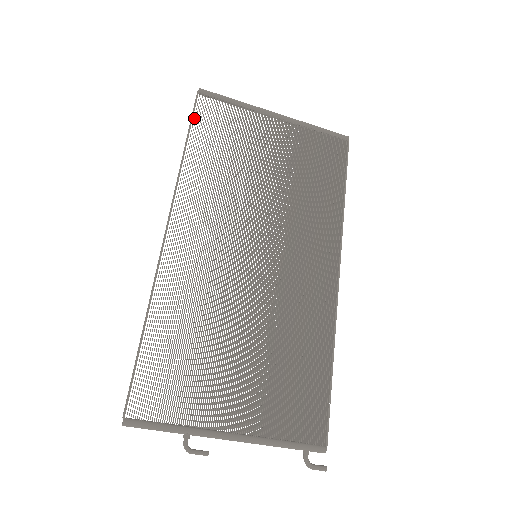
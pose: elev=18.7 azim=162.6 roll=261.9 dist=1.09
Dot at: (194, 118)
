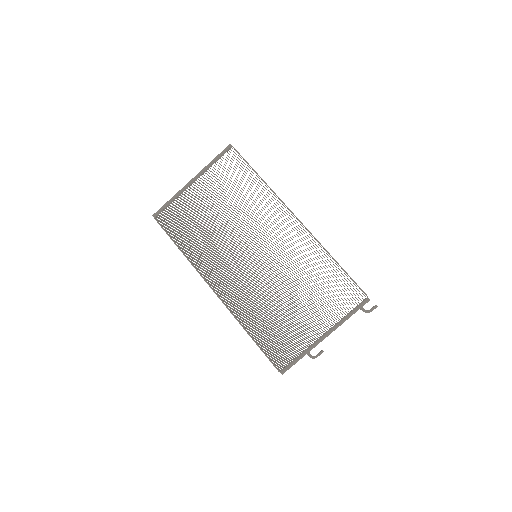
Dot at: (167, 232)
